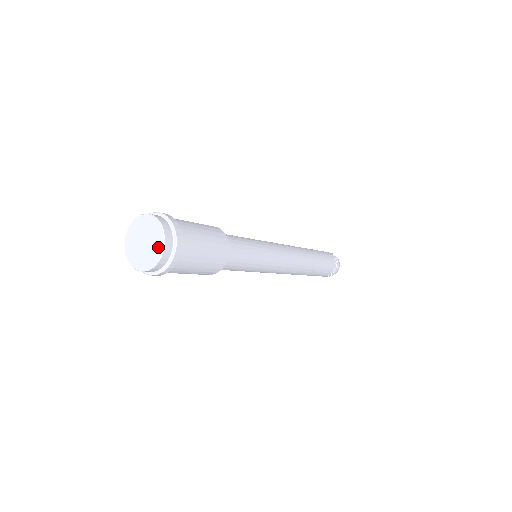
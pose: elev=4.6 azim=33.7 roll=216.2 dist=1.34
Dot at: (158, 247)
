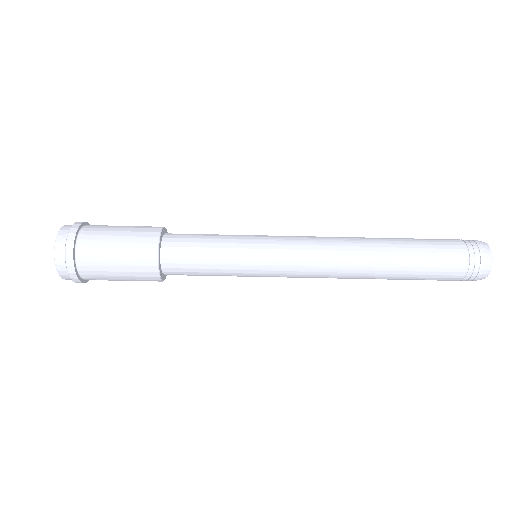
Dot at: (58, 243)
